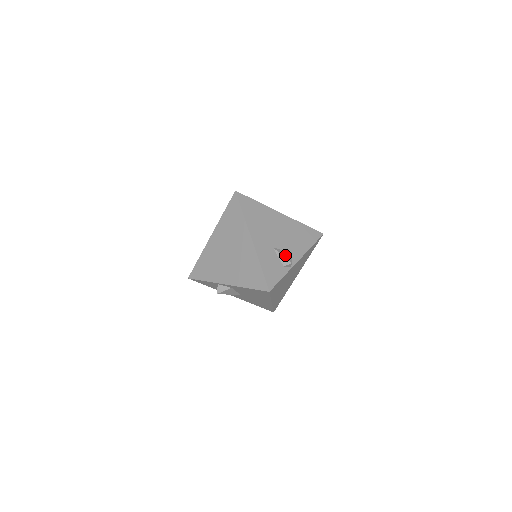
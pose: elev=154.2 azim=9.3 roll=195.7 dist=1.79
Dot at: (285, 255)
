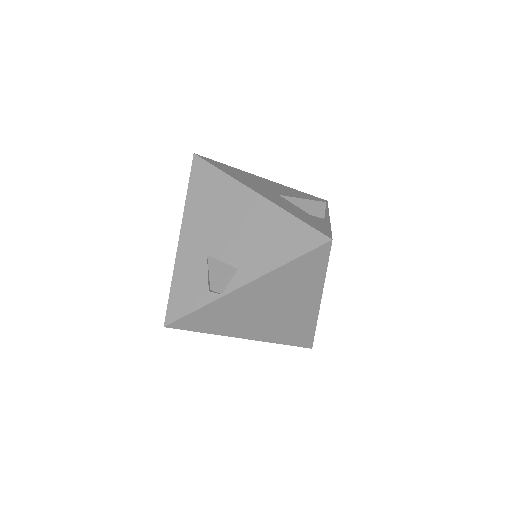
Dot at: (214, 272)
